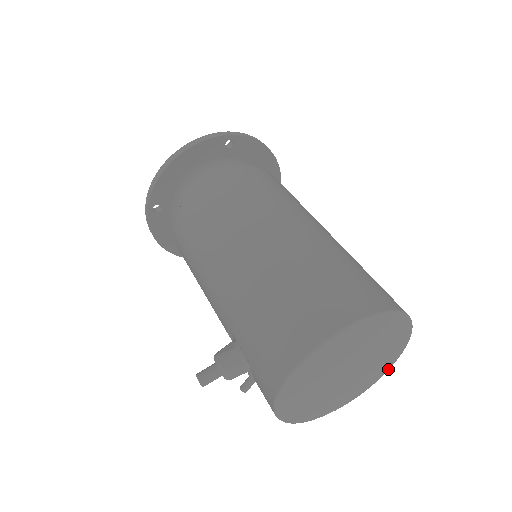
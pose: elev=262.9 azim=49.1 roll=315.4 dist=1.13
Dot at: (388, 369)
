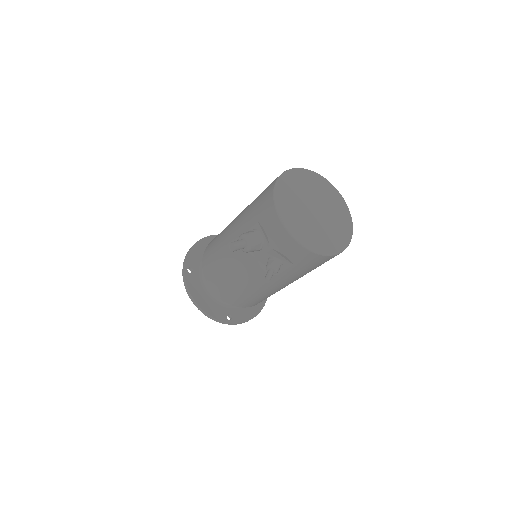
Dot at: (351, 234)
